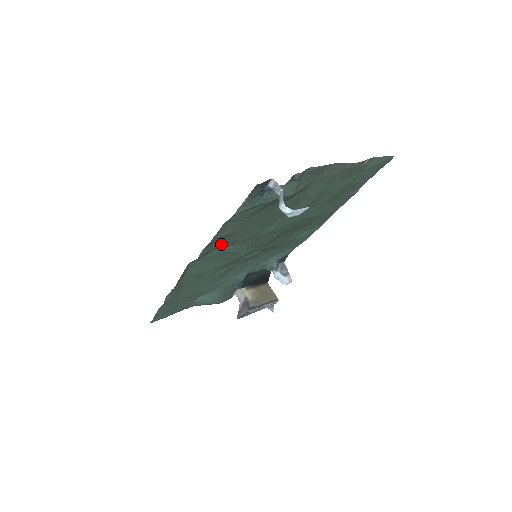
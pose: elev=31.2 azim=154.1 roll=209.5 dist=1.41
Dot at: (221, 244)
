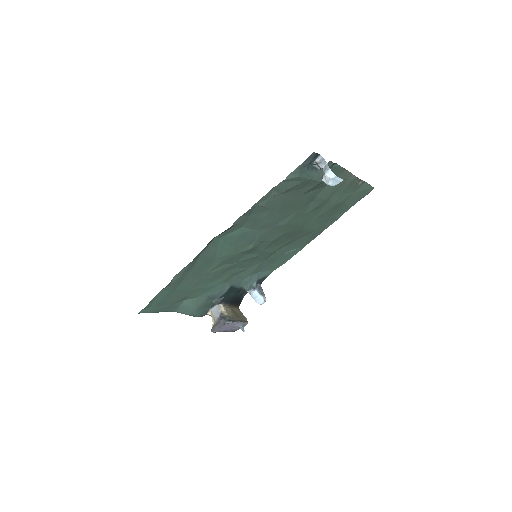
Dot at: (249, 221)
